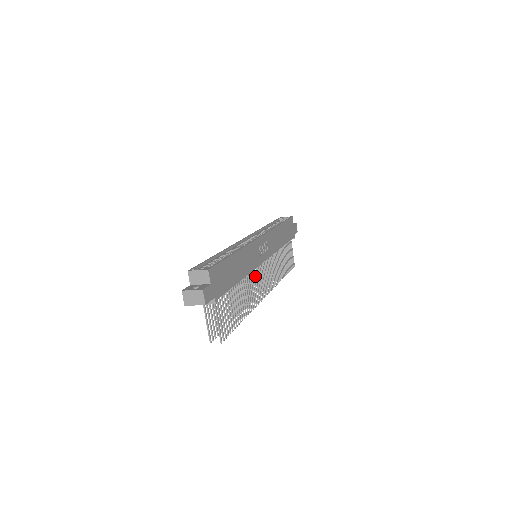
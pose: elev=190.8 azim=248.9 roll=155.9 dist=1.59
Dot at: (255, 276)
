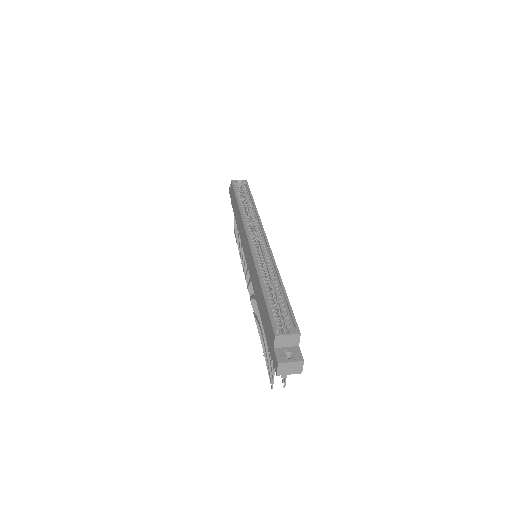
Dot at: occluded
